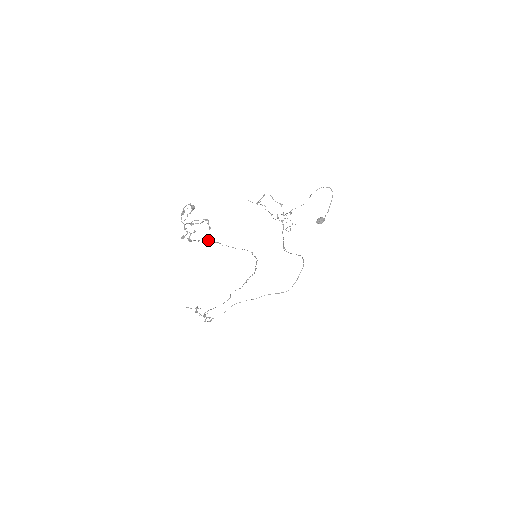
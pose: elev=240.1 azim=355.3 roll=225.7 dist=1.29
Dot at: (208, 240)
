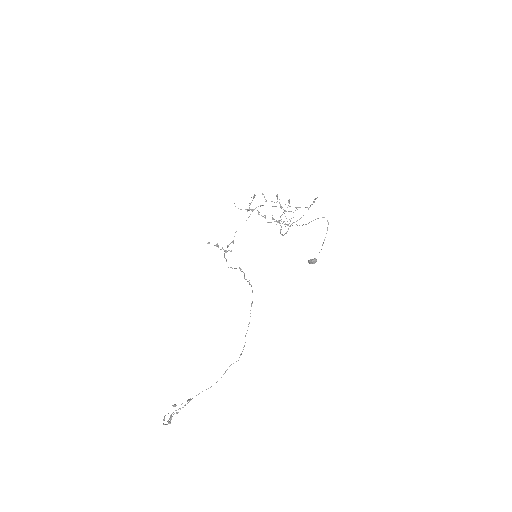
Dot at: occluded
